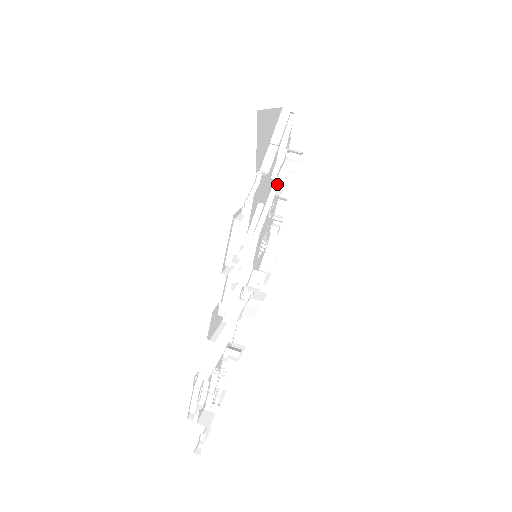
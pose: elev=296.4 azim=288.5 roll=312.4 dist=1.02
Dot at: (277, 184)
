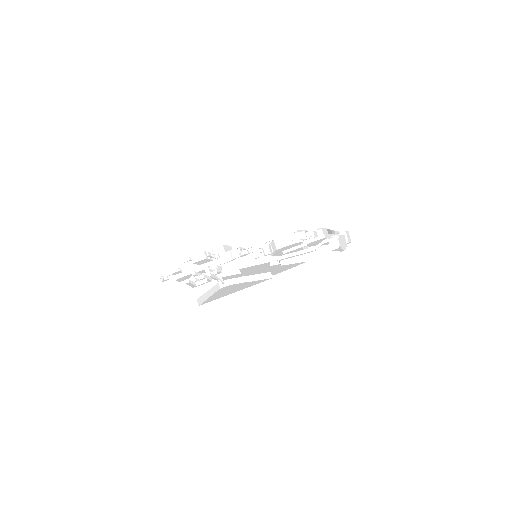
Dot at: (285, 257)
